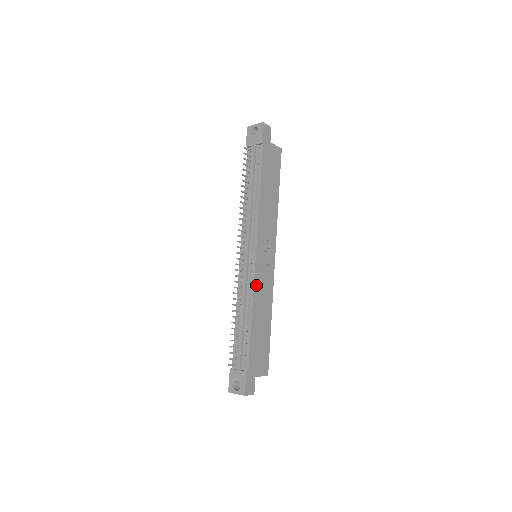
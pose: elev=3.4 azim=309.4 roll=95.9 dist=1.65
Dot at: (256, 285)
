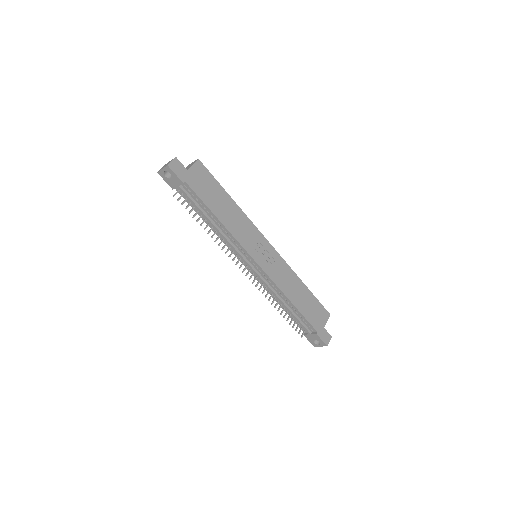
Dot at: (275, 281)
